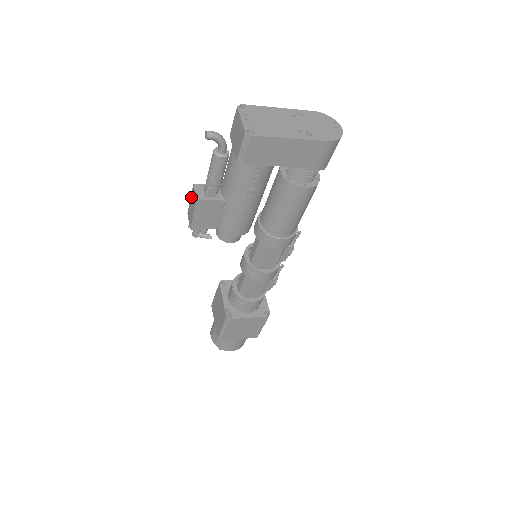
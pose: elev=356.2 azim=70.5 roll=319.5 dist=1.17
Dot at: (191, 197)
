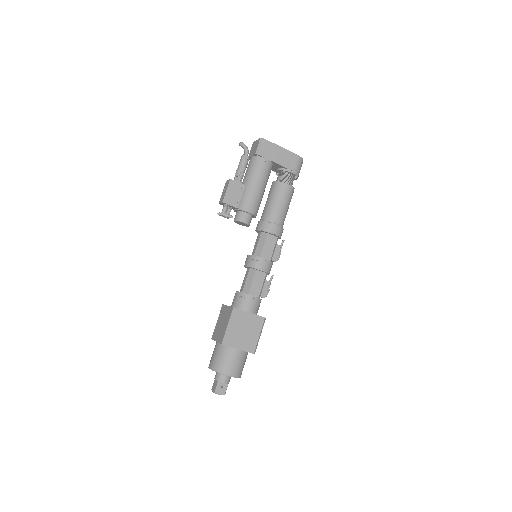
Dot at: (224, 189)
